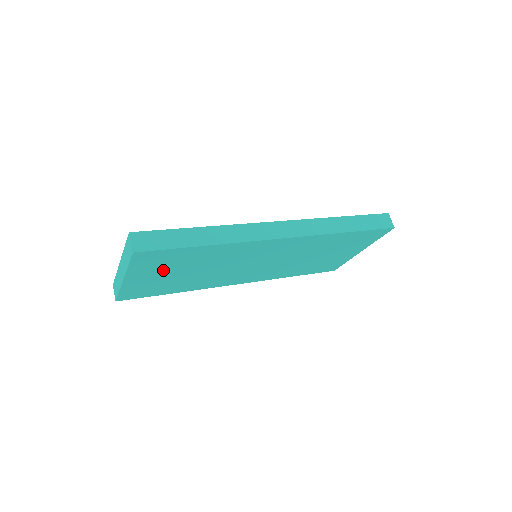
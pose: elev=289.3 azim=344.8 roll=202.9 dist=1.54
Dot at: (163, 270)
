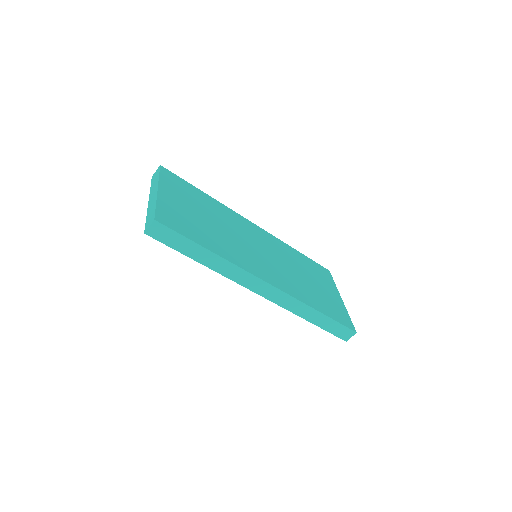
Dot at: occluded
